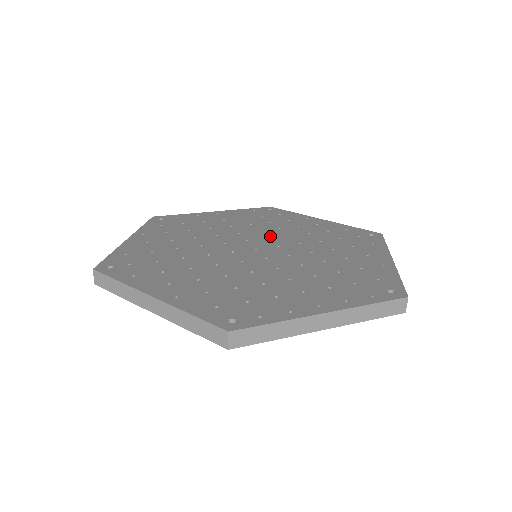
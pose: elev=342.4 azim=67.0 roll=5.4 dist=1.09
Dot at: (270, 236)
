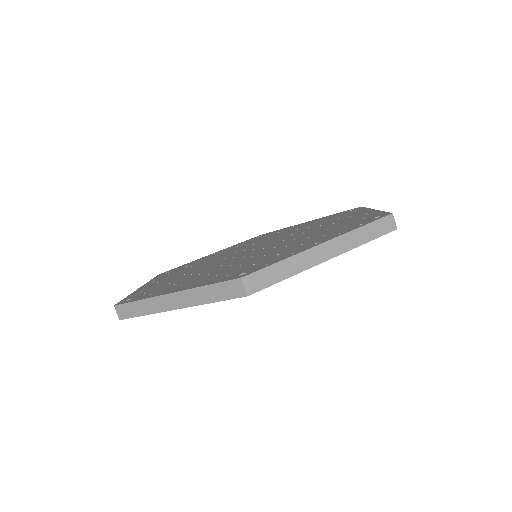
Dot at: (264, 242)
